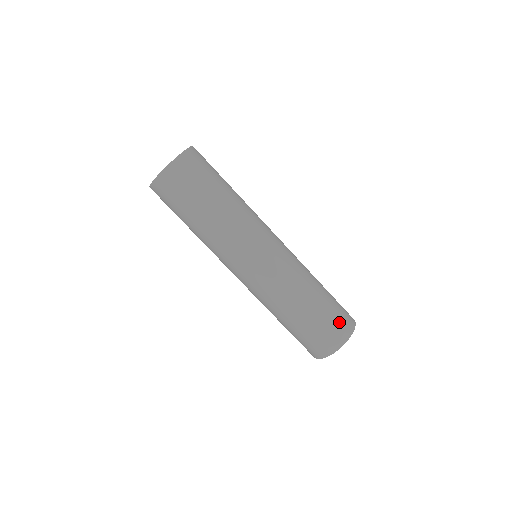
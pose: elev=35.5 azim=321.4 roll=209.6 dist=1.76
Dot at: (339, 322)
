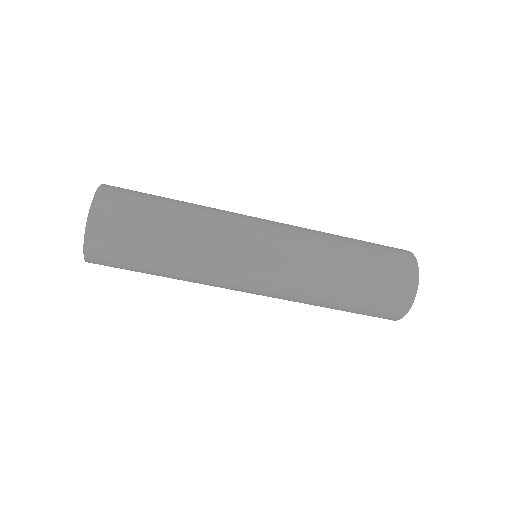
Dot at: (385, 307)
